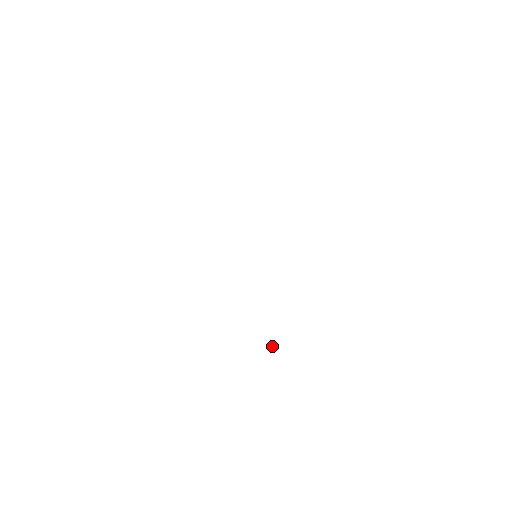
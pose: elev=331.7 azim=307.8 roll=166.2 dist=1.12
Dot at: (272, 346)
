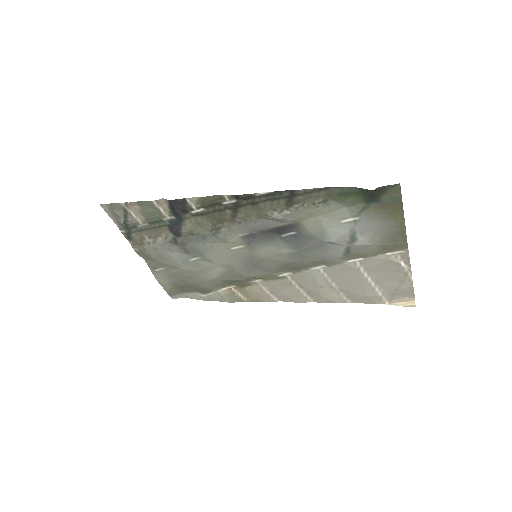
Dot at: (304, 198)
